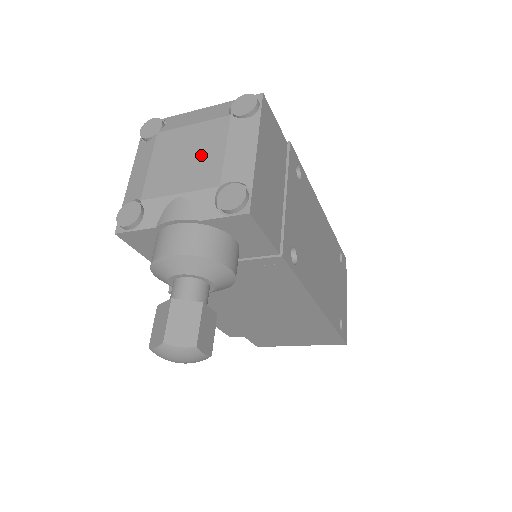
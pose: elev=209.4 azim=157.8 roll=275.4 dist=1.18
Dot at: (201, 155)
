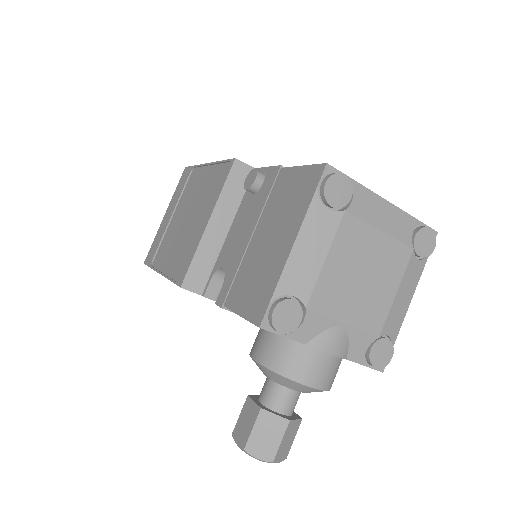
Dot at: (376, 285)
